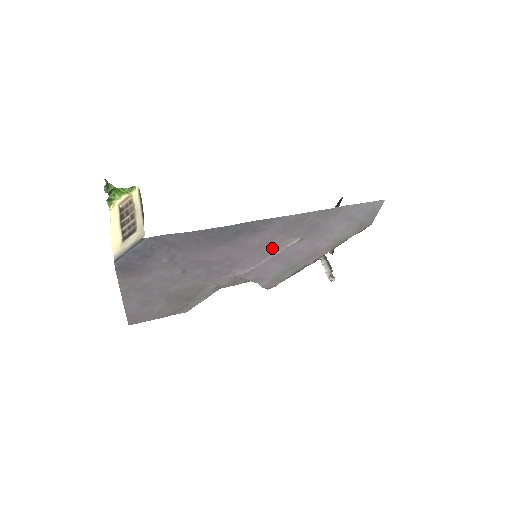
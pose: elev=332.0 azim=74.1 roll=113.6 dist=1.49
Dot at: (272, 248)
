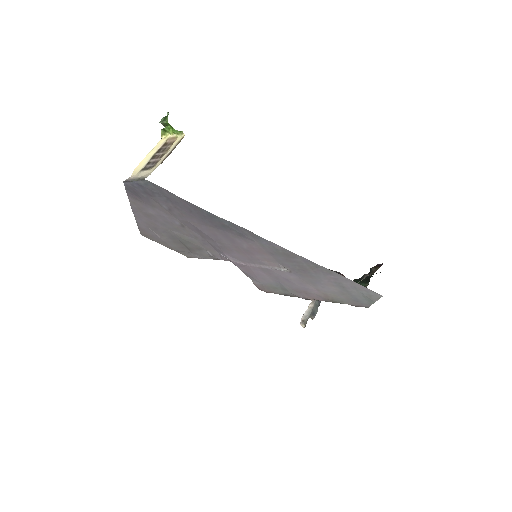
Dot at: (261, 260)
